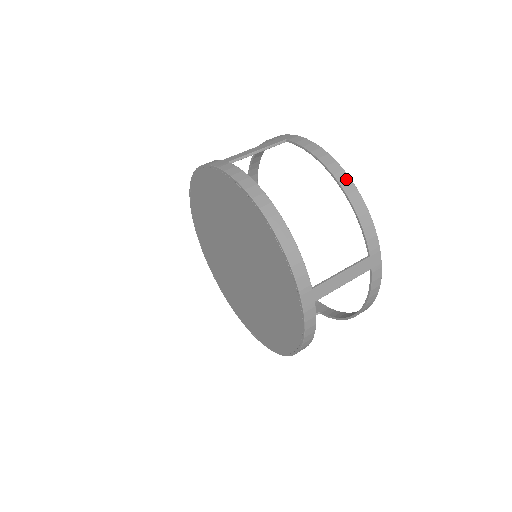
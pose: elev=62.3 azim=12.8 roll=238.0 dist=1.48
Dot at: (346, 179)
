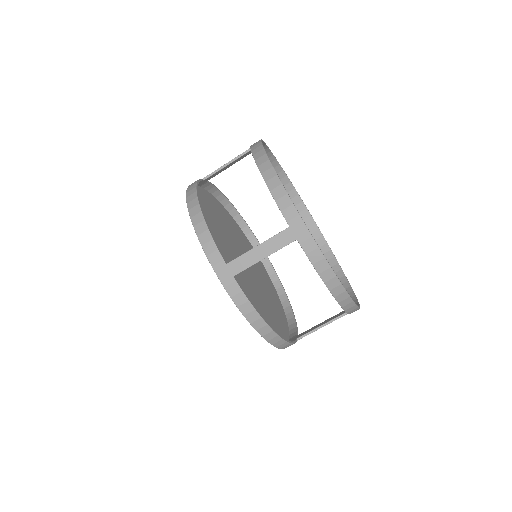
Dot at: (264, 160)
